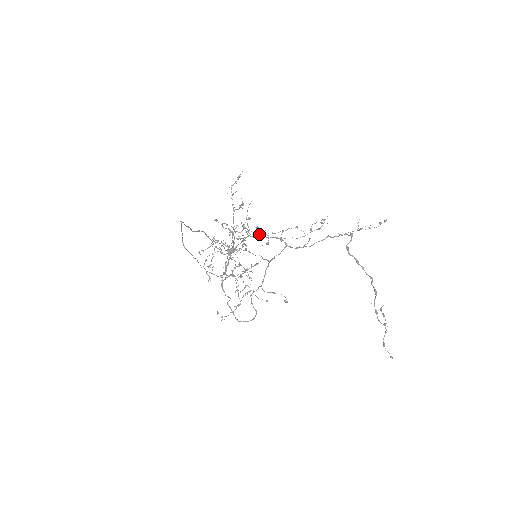
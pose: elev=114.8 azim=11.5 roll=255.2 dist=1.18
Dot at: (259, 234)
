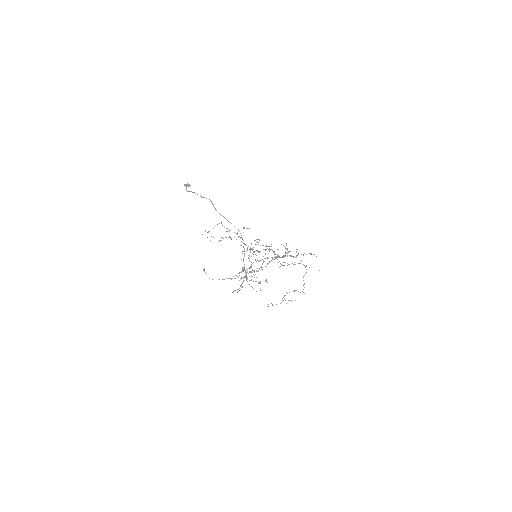
Dot at: (276, 258)
